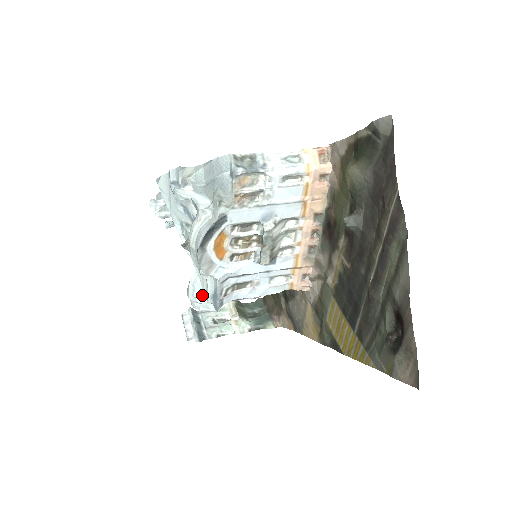
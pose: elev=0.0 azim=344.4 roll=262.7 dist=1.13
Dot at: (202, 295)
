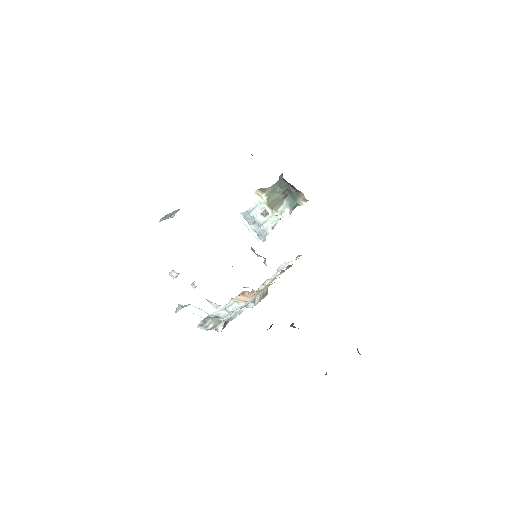
Dot at: (246, 287)
